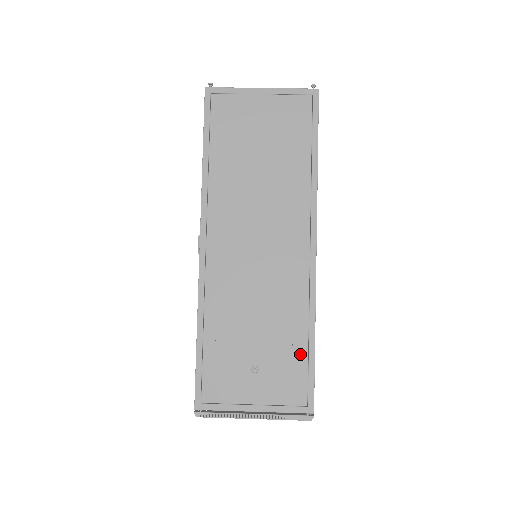
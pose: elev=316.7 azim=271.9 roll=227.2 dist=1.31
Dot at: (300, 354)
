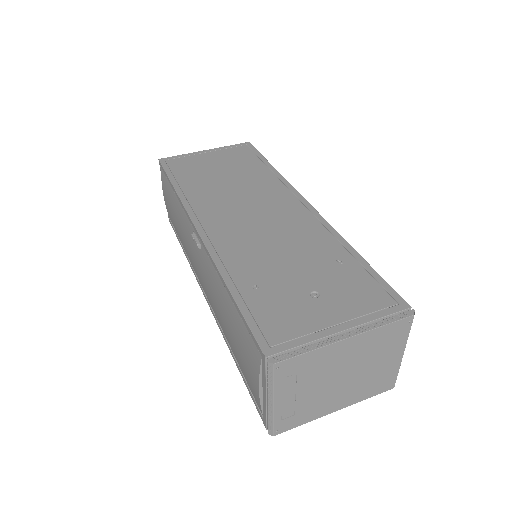
Dot at: (353, 267)
